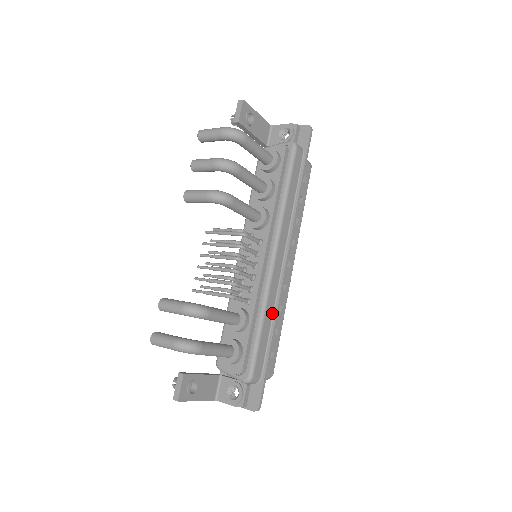
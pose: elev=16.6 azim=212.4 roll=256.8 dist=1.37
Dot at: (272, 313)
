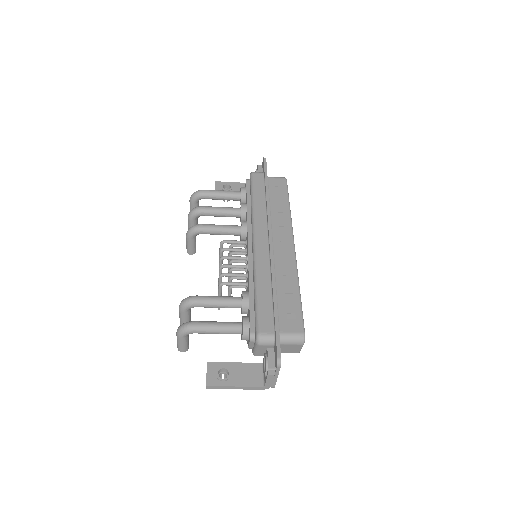
Dot at: (270, 280)
